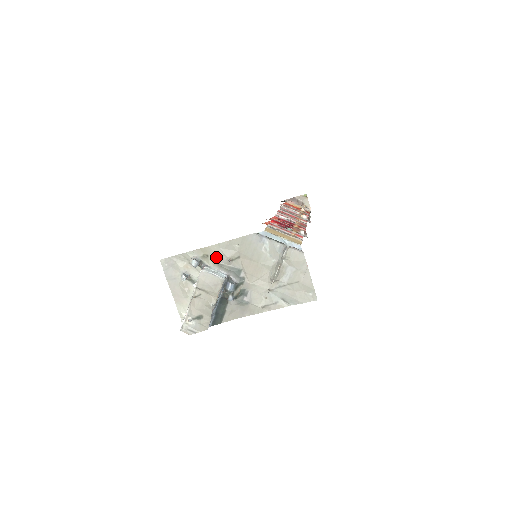
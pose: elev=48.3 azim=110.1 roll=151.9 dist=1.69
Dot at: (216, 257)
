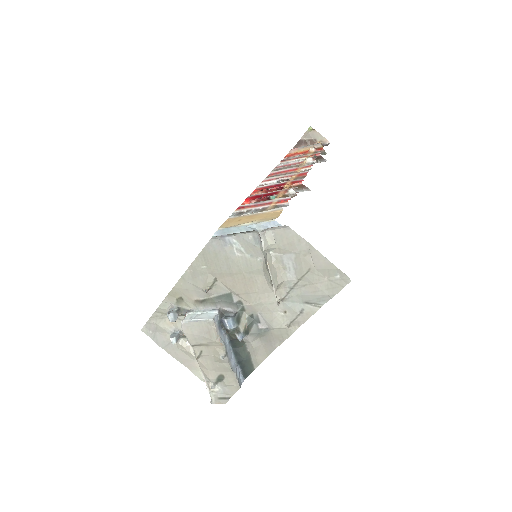
Dot at: (190, 295)
